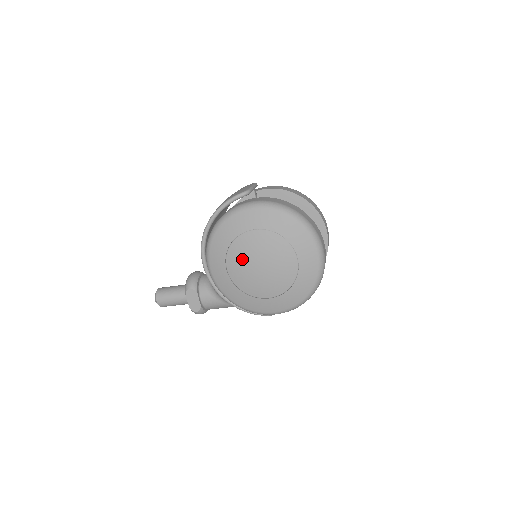
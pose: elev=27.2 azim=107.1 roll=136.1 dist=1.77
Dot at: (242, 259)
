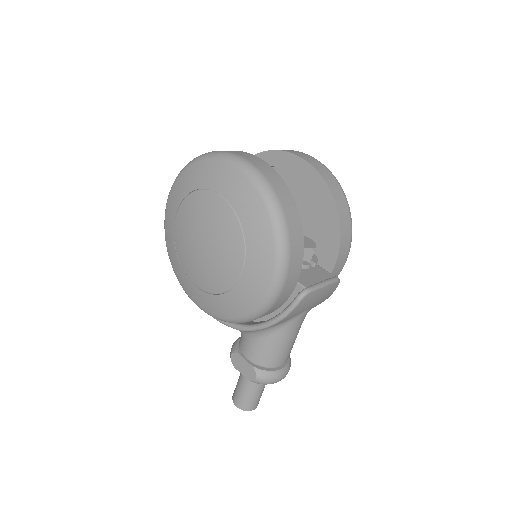
Dot at: (190, 258)
